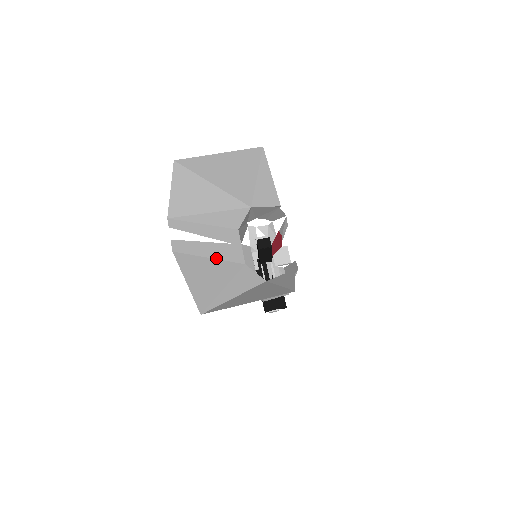
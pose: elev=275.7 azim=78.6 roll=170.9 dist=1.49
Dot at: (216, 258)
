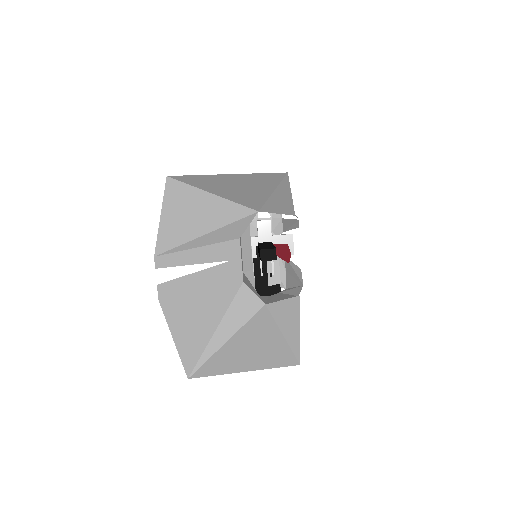
Dot at: (210, 287)
